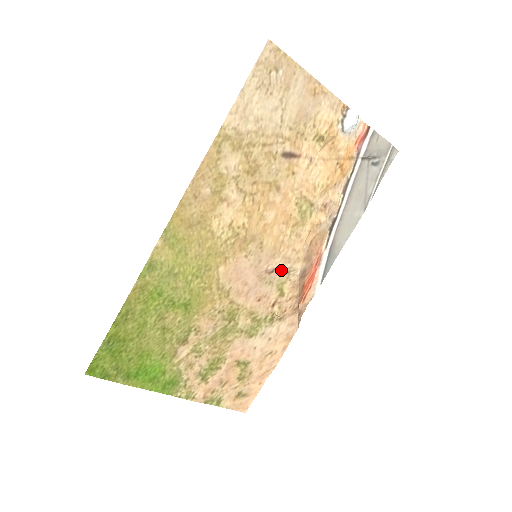
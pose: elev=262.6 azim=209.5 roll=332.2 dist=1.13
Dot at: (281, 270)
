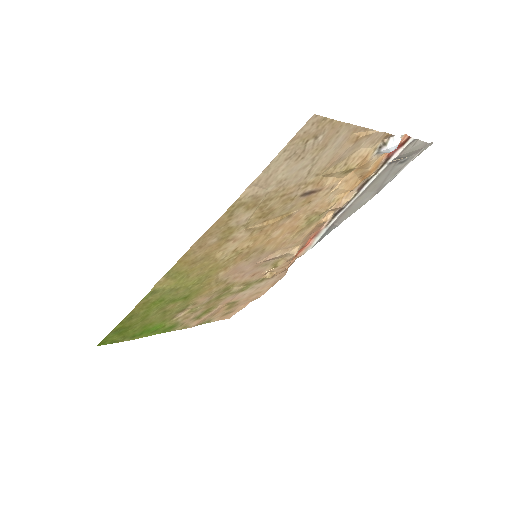
Dot at: (278, 257)
